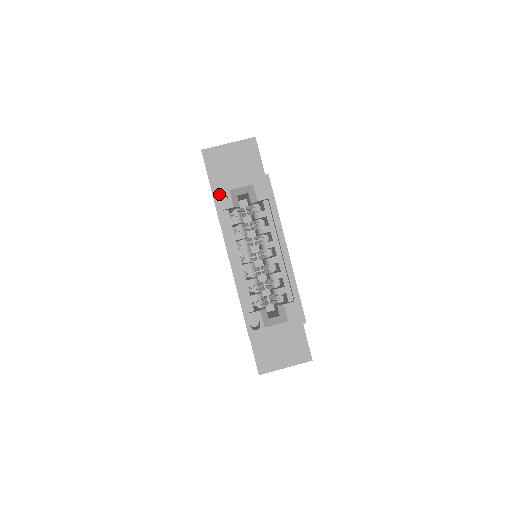
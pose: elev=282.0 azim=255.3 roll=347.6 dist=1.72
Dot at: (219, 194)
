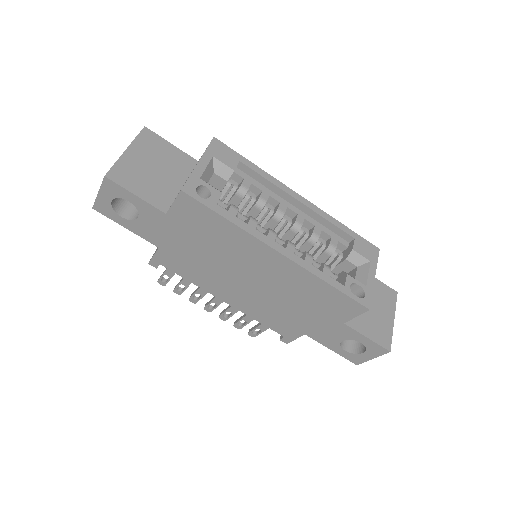
Dot at: (195, 190)
